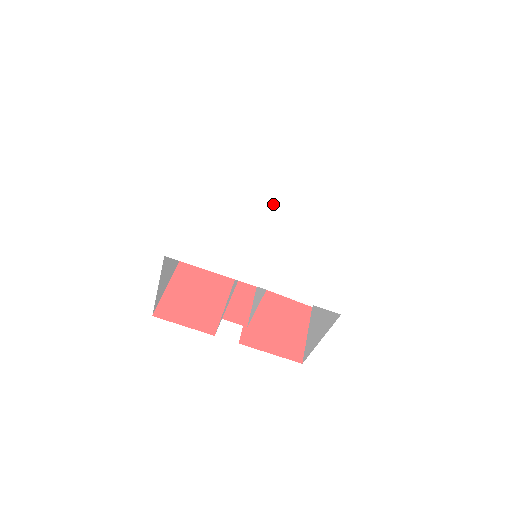
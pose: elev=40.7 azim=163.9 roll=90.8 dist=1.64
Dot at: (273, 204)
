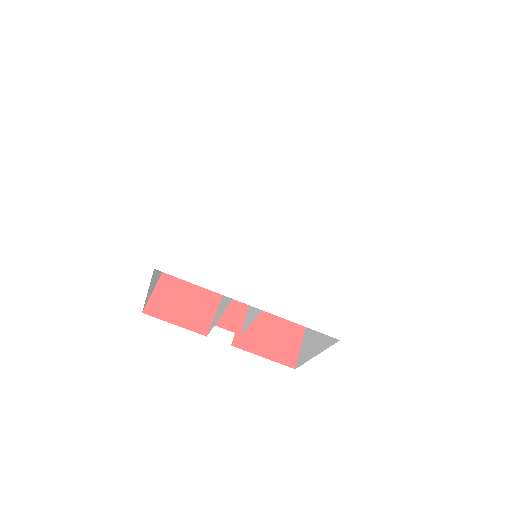
Dot at: (279, 202)
